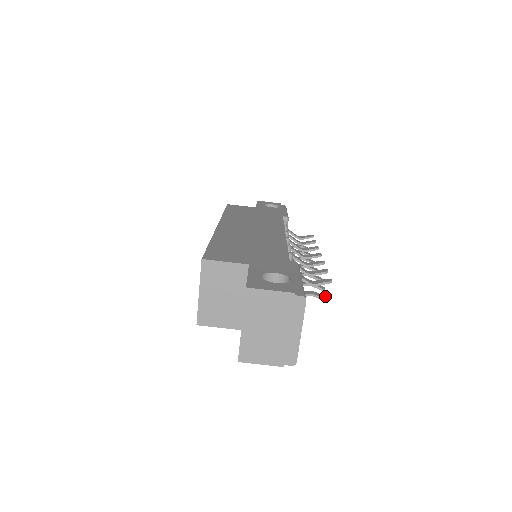
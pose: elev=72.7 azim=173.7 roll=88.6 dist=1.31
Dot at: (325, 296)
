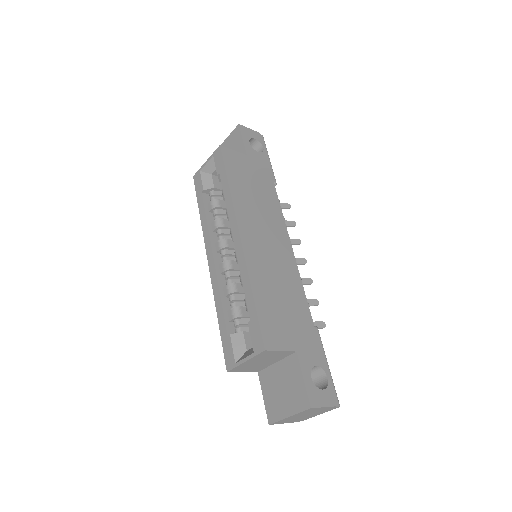
Dot at: occluded
